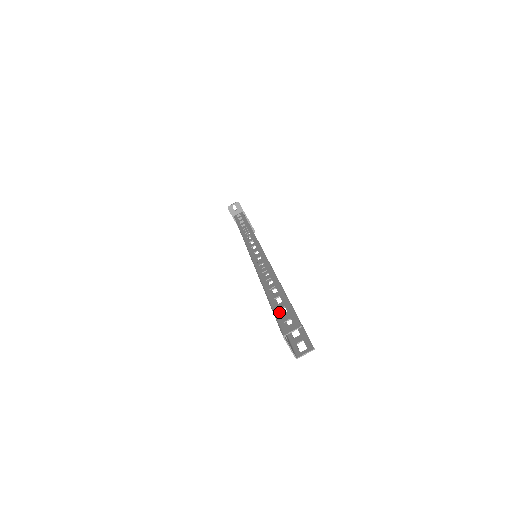
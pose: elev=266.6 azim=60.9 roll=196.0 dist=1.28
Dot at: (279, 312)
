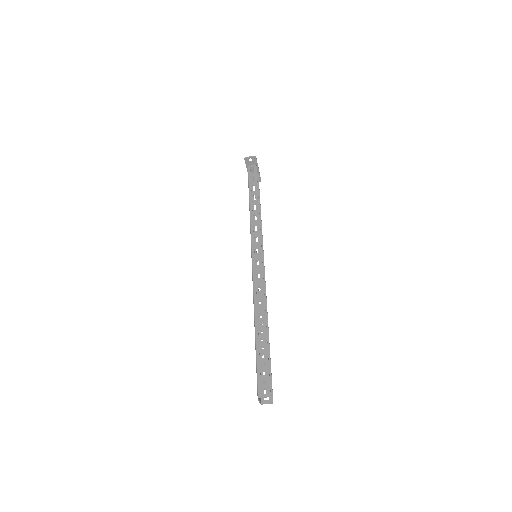
Dot at: occluded
